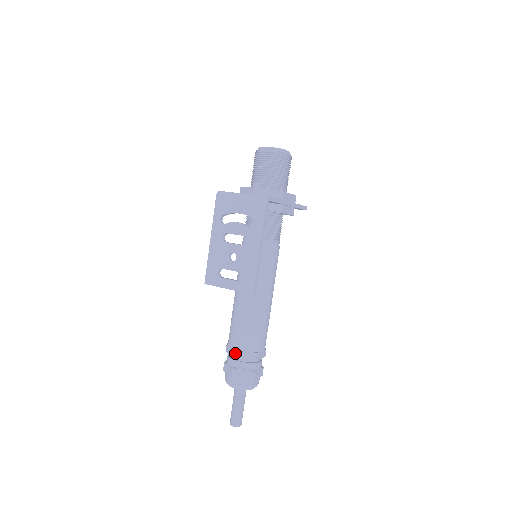
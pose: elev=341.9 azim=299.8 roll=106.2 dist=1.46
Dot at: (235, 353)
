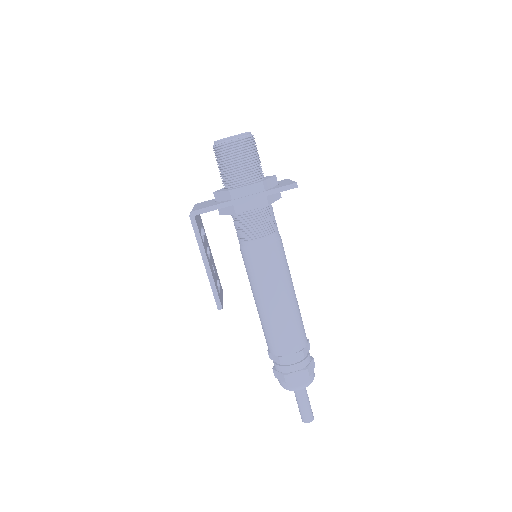
Dot at: (268, 354)
